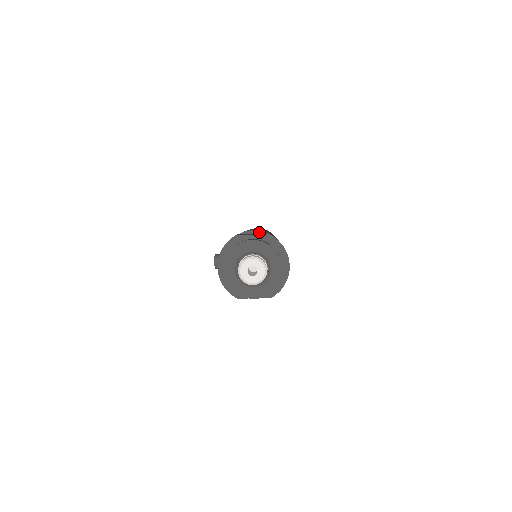
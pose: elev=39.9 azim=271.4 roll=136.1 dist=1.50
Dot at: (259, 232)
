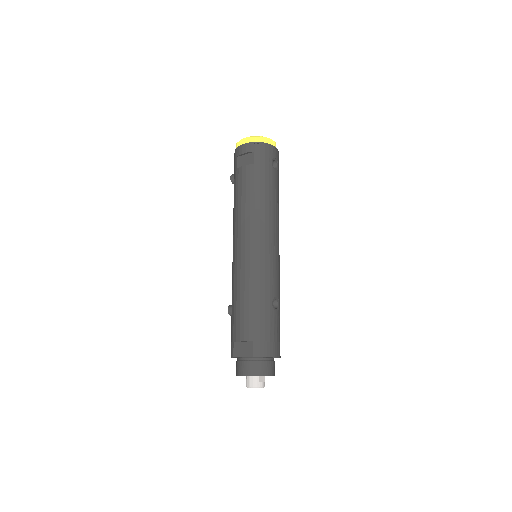
Dot at: (246, 341)
